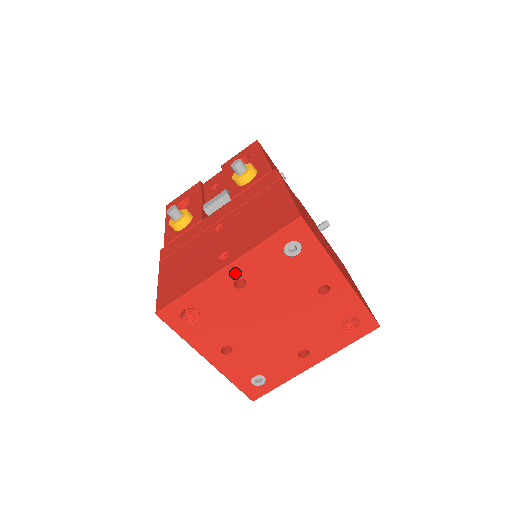
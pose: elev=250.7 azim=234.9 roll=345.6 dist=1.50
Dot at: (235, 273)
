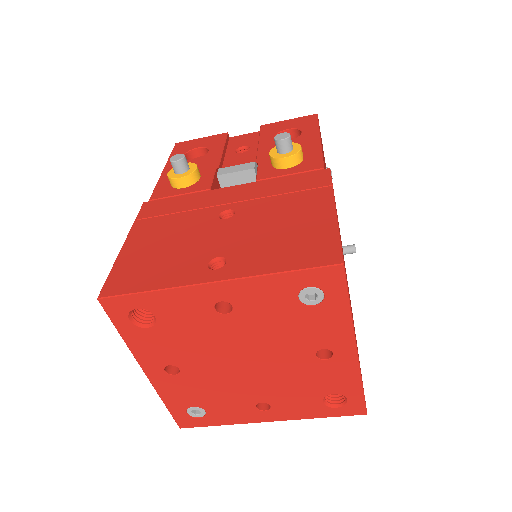
Dot at: (223, 294)
